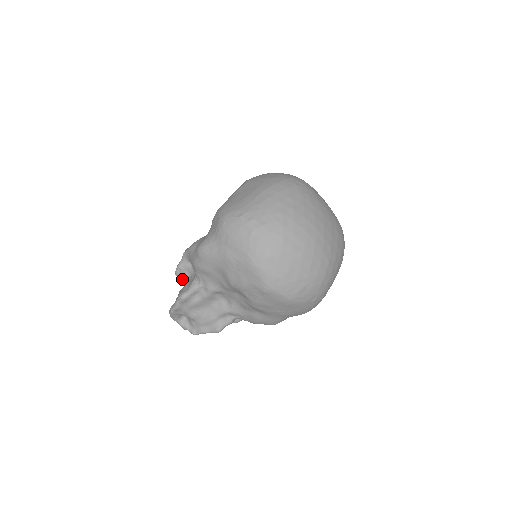
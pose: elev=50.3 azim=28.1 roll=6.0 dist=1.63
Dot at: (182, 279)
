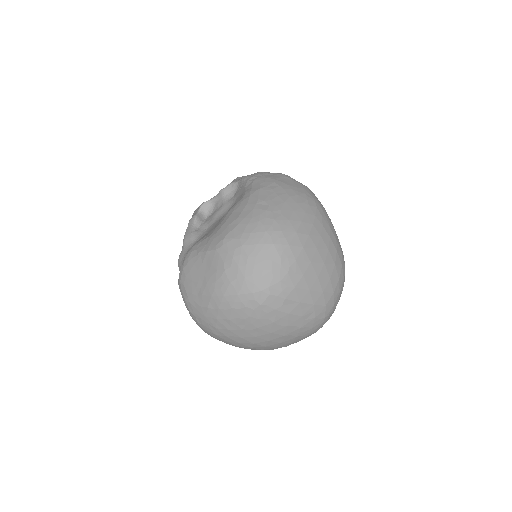
Dot at: occluded
